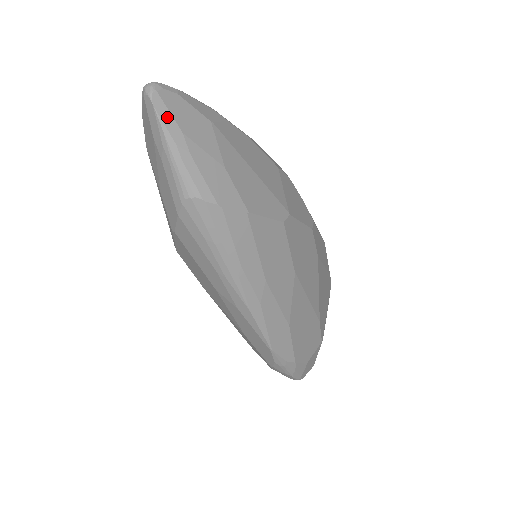
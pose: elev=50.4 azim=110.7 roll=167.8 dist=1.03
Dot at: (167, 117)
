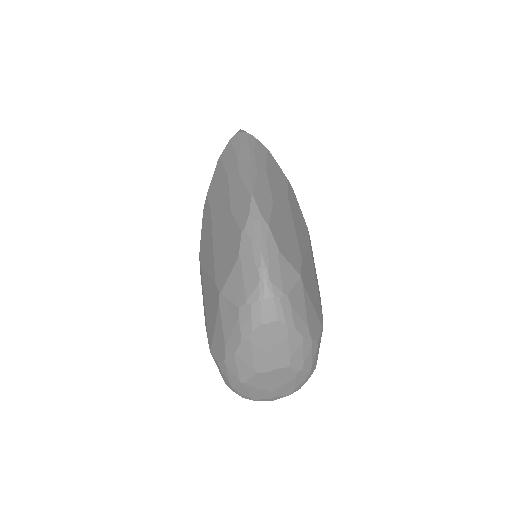
Dot at: occluded
